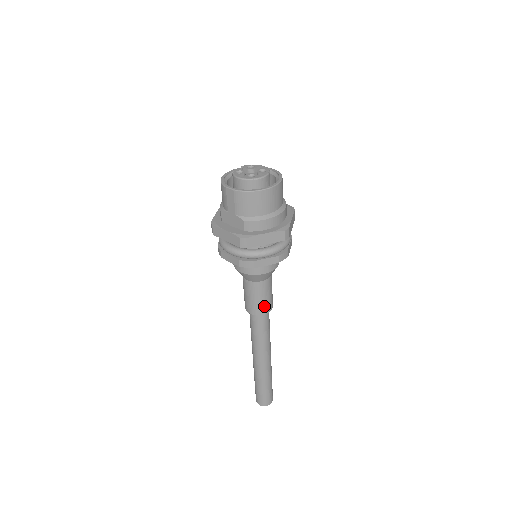
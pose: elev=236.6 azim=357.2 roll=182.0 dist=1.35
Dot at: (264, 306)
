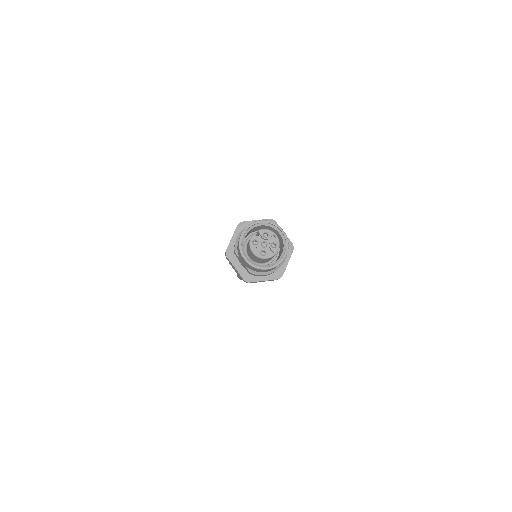
Dot at: occluded
